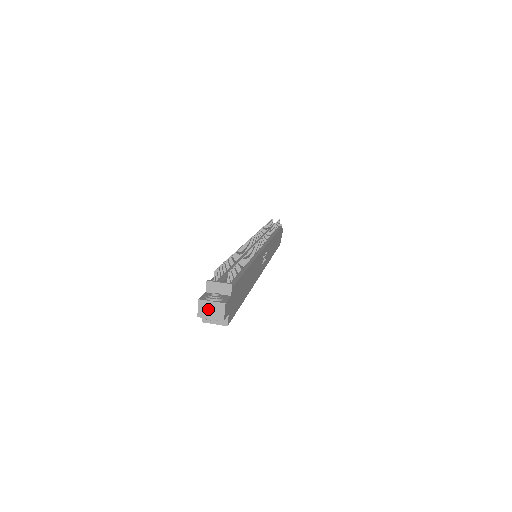
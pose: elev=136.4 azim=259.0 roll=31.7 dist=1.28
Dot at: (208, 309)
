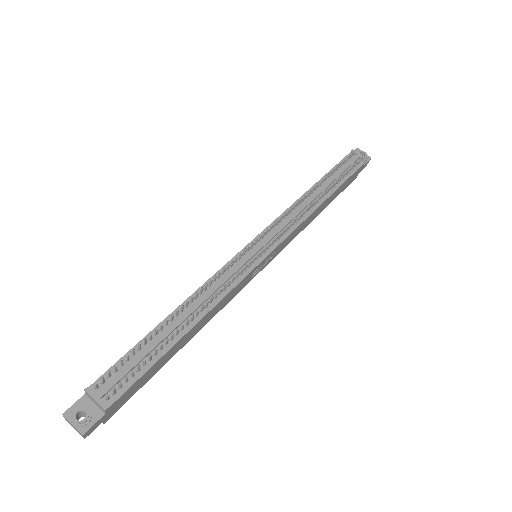
Dot at: (71, 424)
